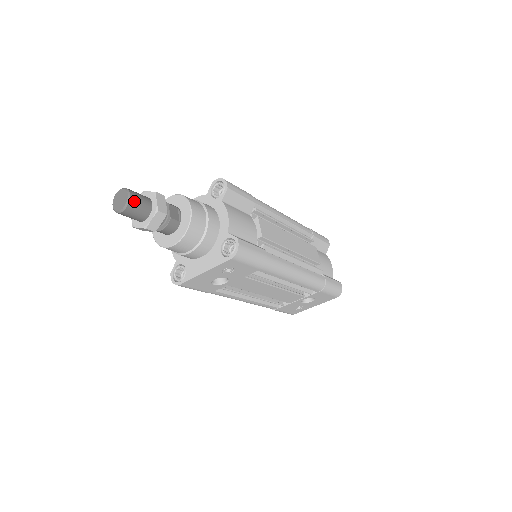
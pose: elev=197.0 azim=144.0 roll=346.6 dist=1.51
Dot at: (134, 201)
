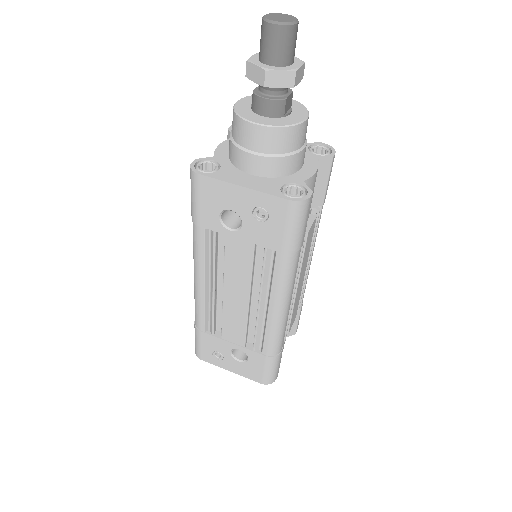
Dot at: (293, 33)
